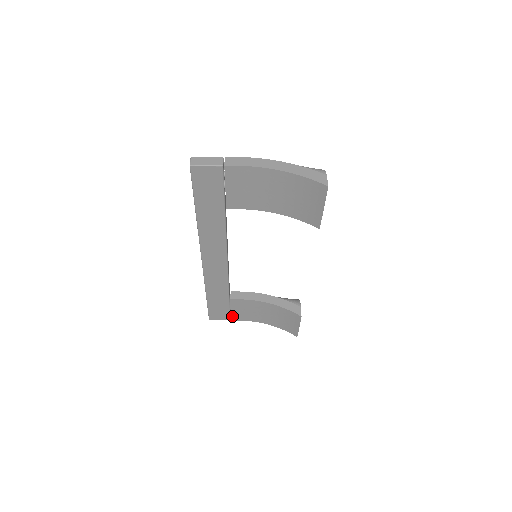
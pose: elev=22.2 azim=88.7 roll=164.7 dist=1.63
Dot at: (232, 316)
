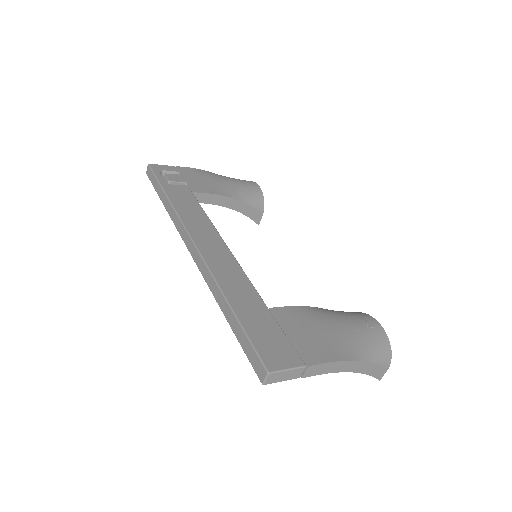
Dot at: occluded
